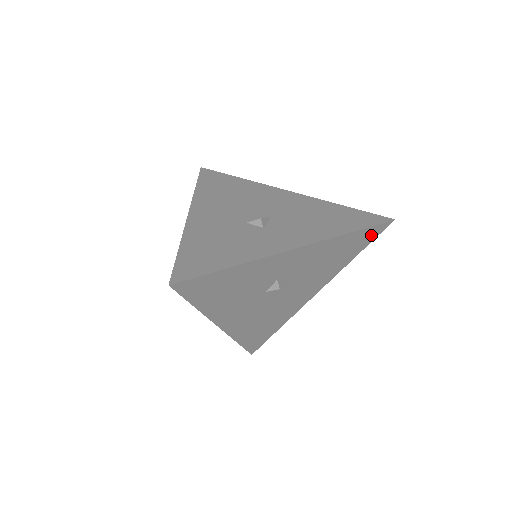
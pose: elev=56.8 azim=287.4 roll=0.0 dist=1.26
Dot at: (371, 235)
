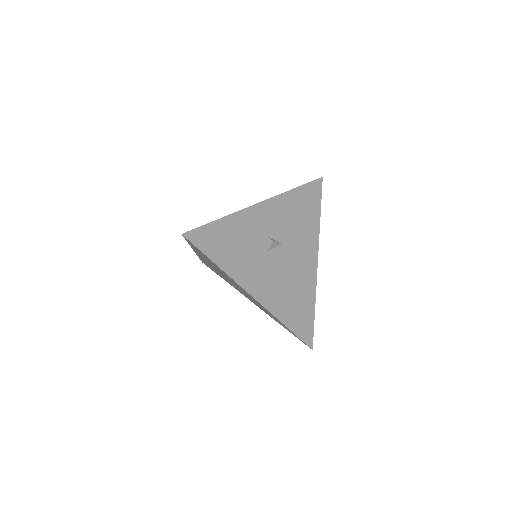
Dot at: (315, 192)
